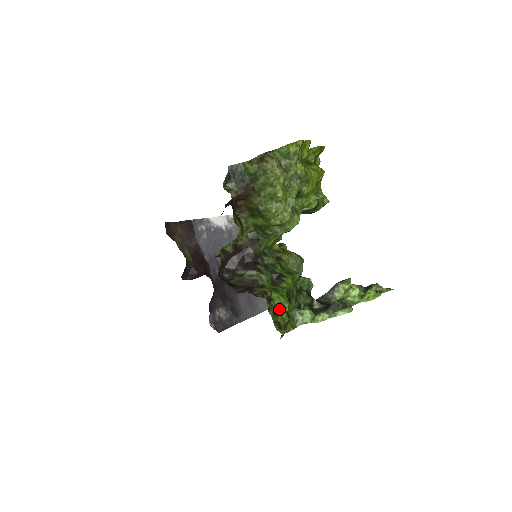
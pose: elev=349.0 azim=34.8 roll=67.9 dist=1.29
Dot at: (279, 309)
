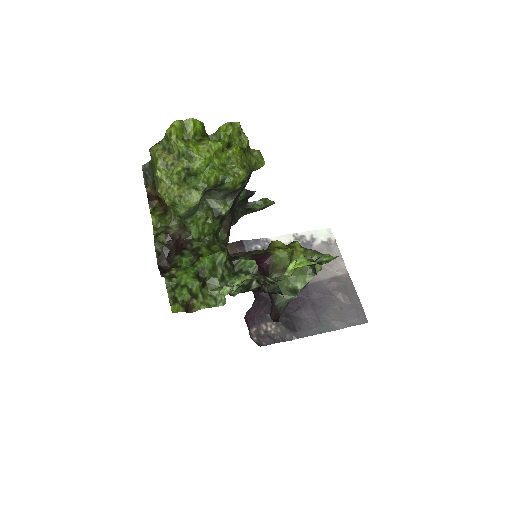
Dot at: (181, 285)
